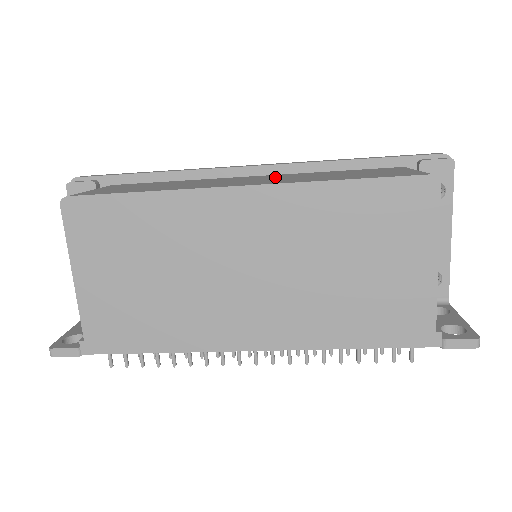
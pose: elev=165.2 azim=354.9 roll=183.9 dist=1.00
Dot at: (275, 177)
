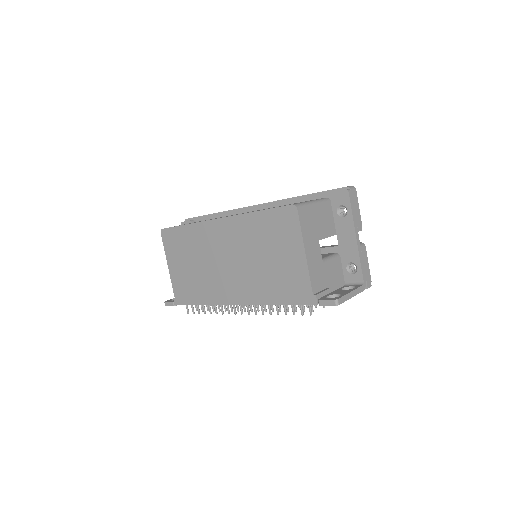
Dot at: occluded
